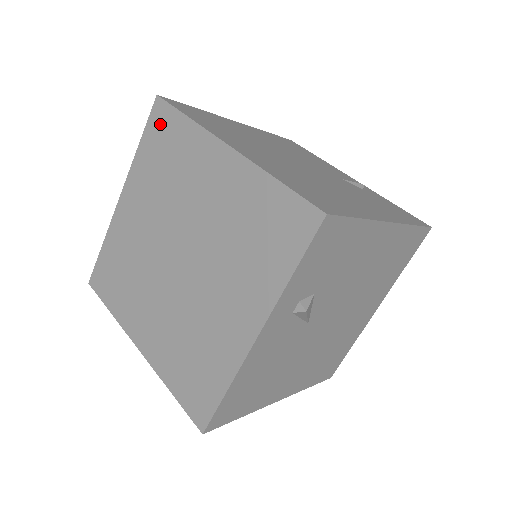
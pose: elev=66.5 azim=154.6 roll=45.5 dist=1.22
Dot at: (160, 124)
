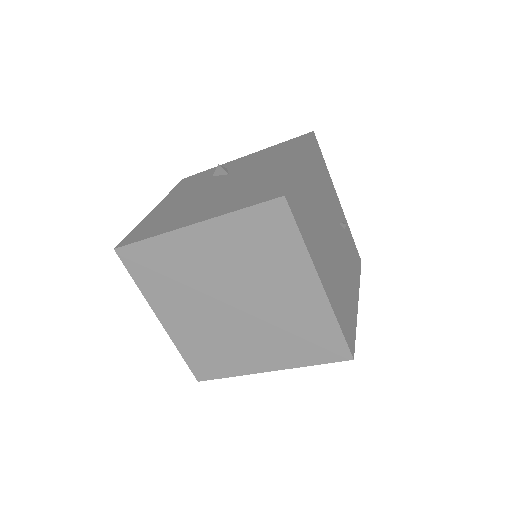
Dot at: (273, 219)
